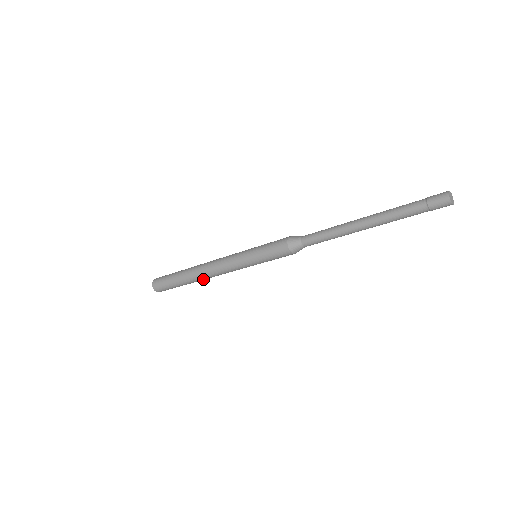
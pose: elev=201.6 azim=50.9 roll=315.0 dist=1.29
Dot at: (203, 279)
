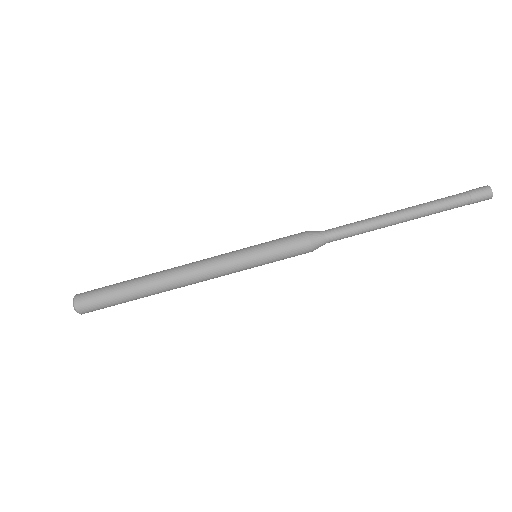
Dot at: (165, 284)
